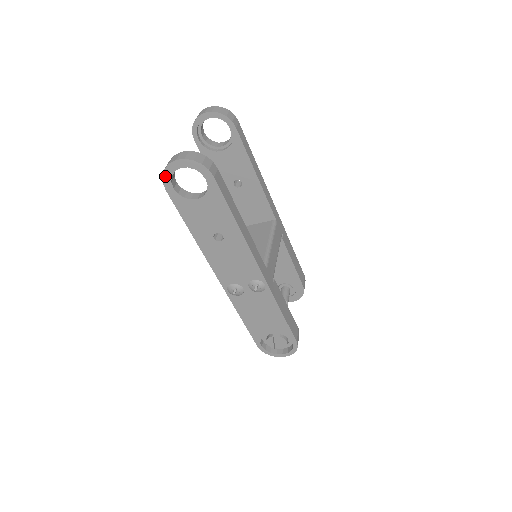
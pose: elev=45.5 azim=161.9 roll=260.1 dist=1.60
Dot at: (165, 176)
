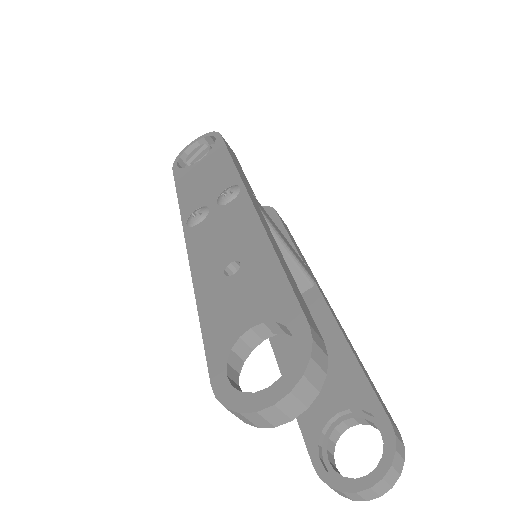
Dot at: occluded
